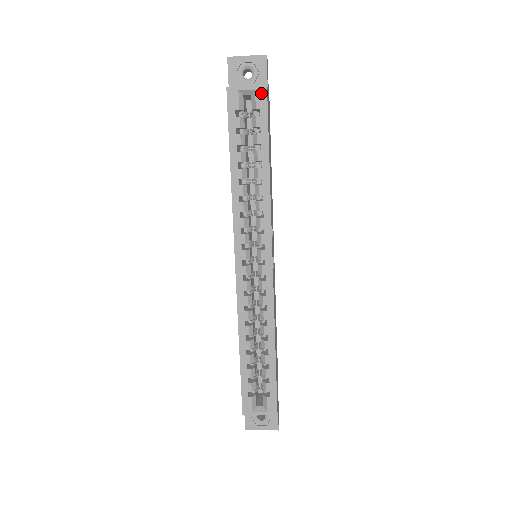
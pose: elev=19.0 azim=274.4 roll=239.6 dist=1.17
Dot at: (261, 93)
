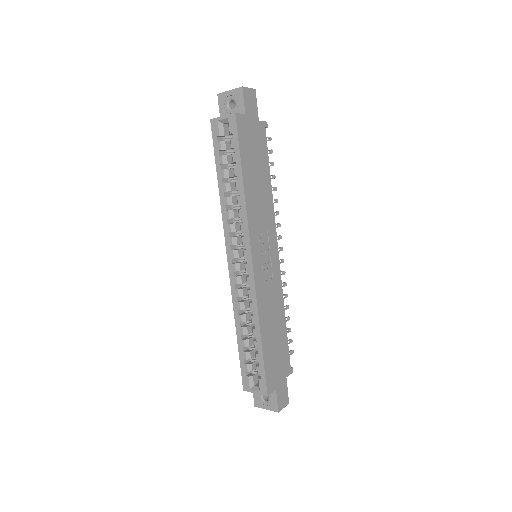
Dot at: (232, 120)
